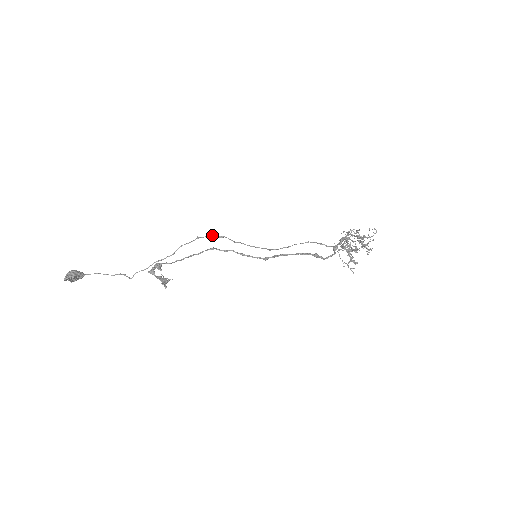
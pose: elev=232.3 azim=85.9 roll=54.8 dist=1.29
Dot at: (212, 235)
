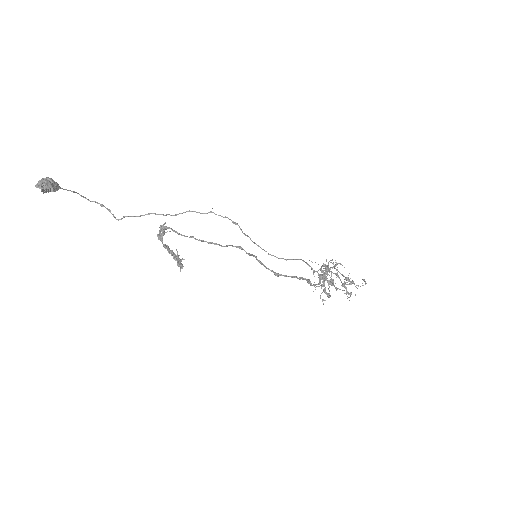
Dot at: (228, 218)
